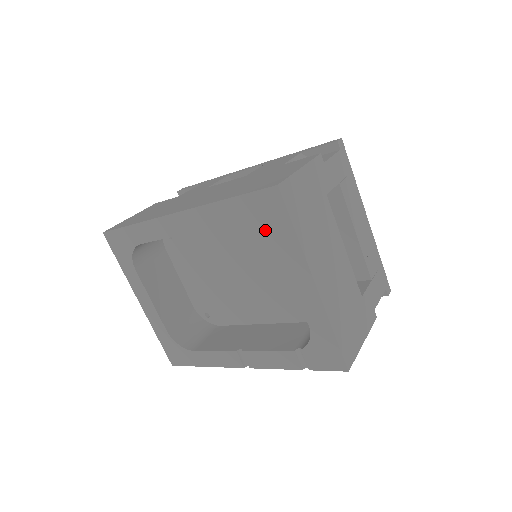
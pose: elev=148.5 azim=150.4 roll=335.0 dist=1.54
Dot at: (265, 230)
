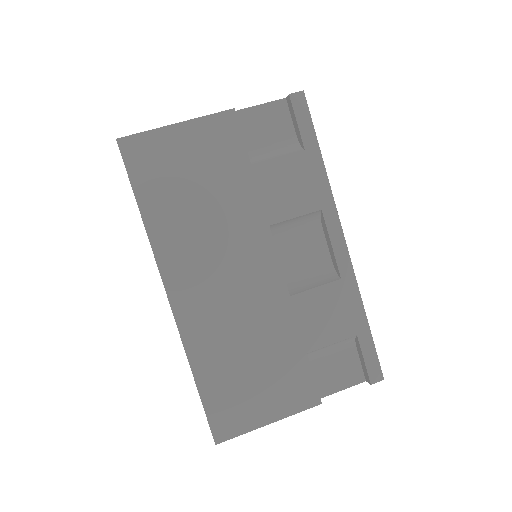
Dot at: occluded
